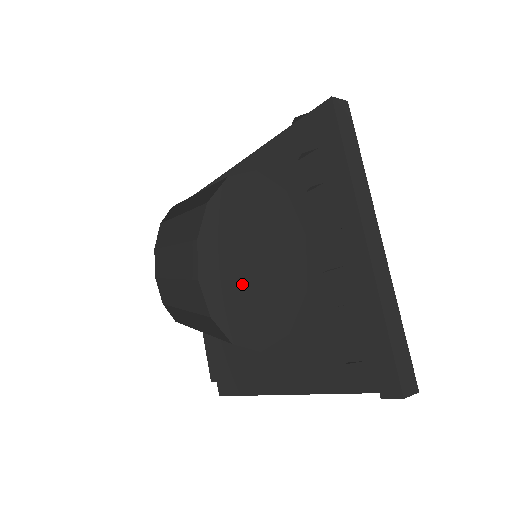
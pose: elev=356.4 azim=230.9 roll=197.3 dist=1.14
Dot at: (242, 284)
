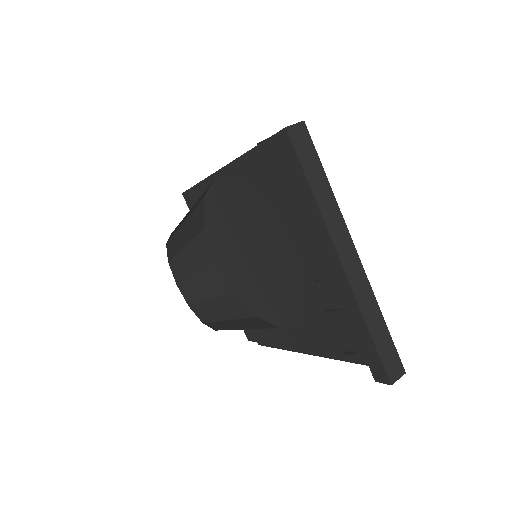
Dot at: (251, 273)
